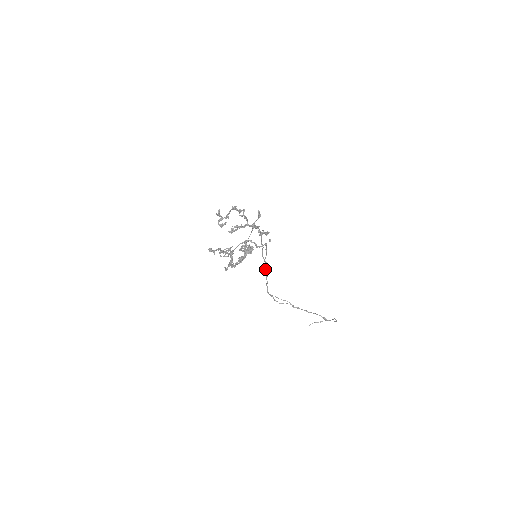
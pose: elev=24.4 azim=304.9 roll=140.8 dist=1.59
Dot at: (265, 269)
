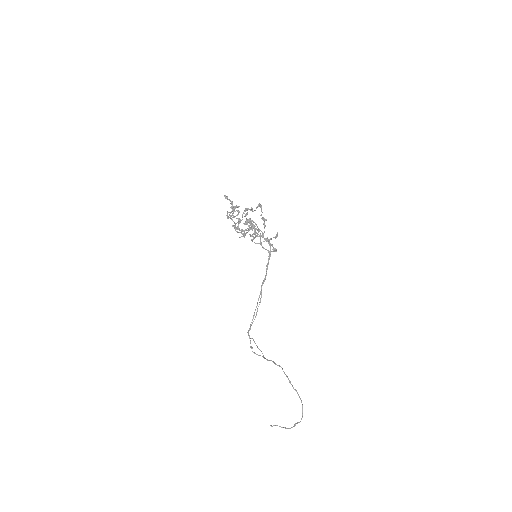
Dot at: (258, 300)
